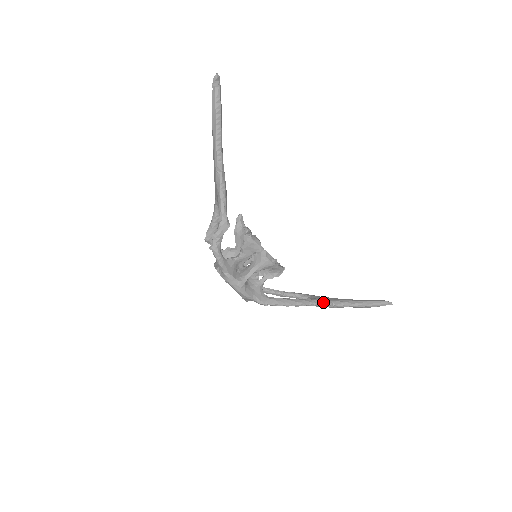
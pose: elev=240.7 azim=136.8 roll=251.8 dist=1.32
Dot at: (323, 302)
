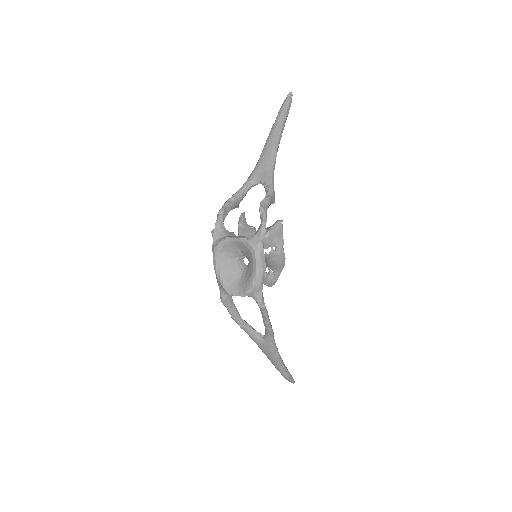
Dot at: occluded
